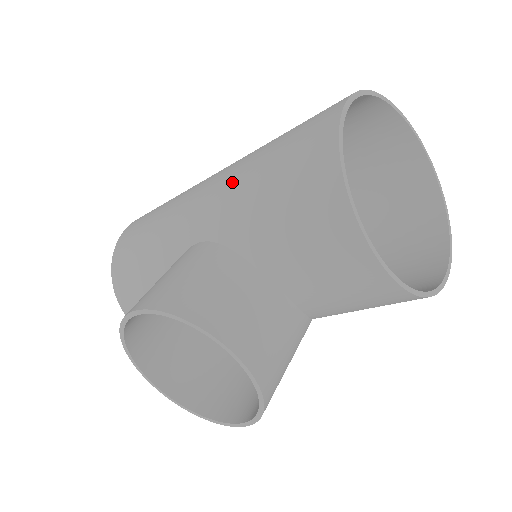
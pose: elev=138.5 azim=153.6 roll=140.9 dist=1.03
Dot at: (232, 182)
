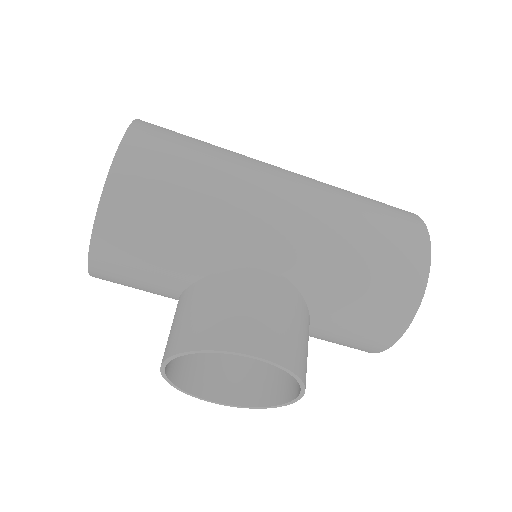
Dot at: (328, 239)
